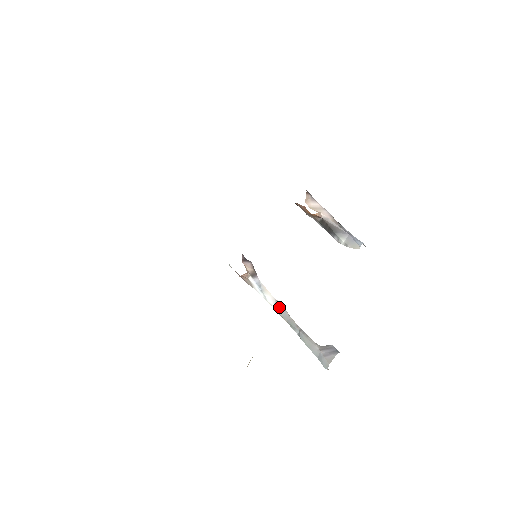
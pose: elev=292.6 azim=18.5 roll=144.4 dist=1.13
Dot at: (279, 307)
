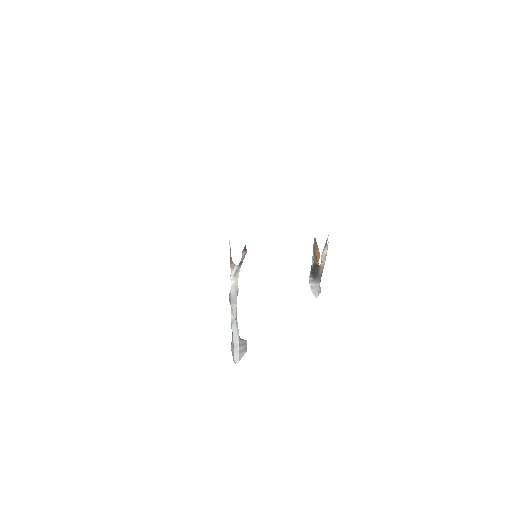
Dot at: (235, 292)
